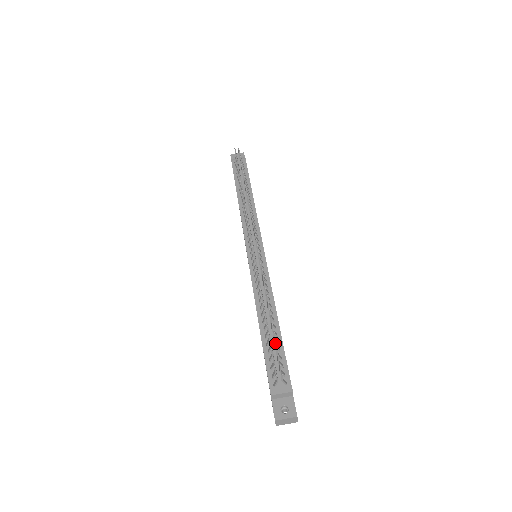
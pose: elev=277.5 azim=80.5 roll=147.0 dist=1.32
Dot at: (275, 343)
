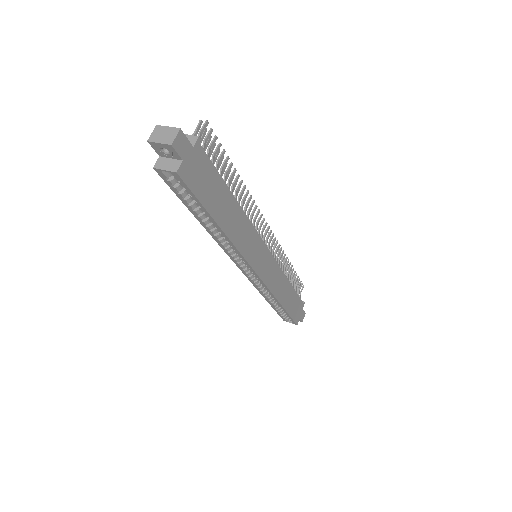
Dot at: (221, 155)
